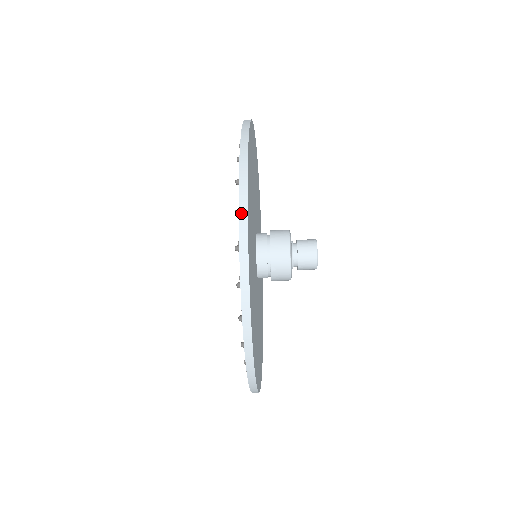
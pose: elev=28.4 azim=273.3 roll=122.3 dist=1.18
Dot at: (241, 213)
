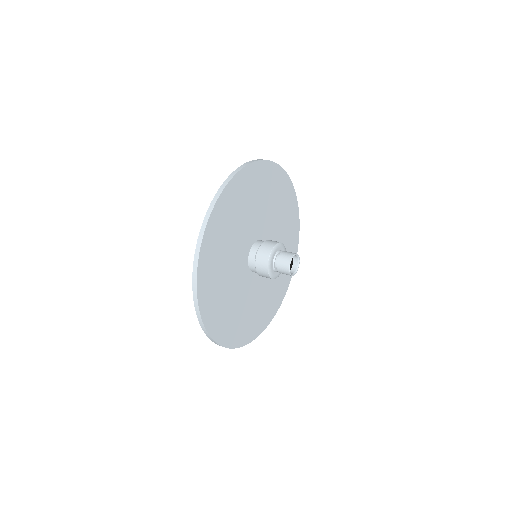
Dot at: (194, 271)
